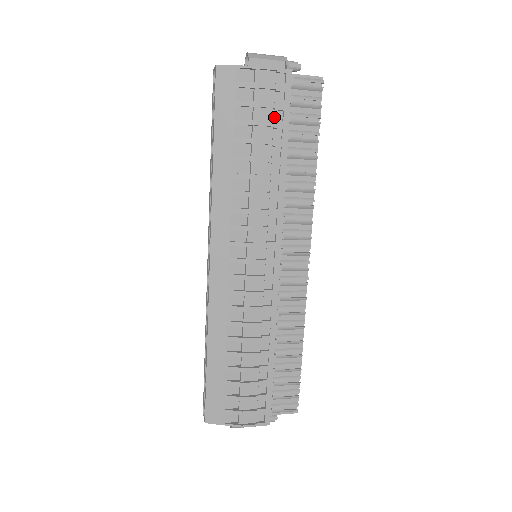
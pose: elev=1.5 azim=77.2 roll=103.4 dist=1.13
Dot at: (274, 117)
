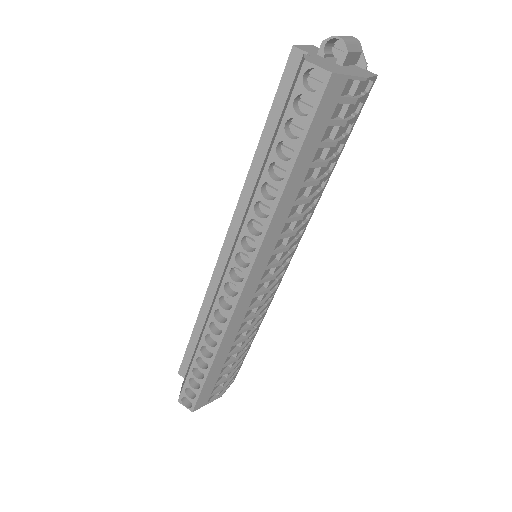
Dot at: (344, 130)
